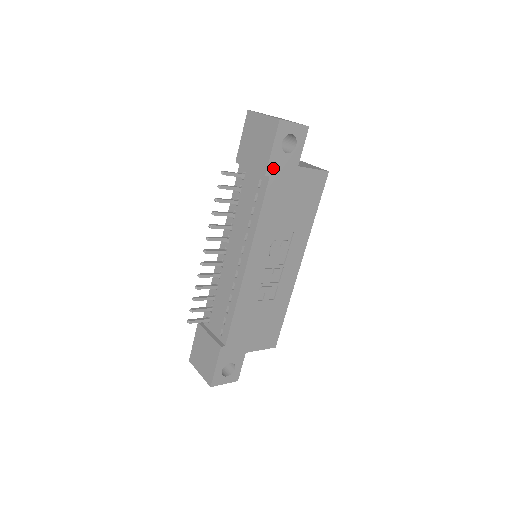
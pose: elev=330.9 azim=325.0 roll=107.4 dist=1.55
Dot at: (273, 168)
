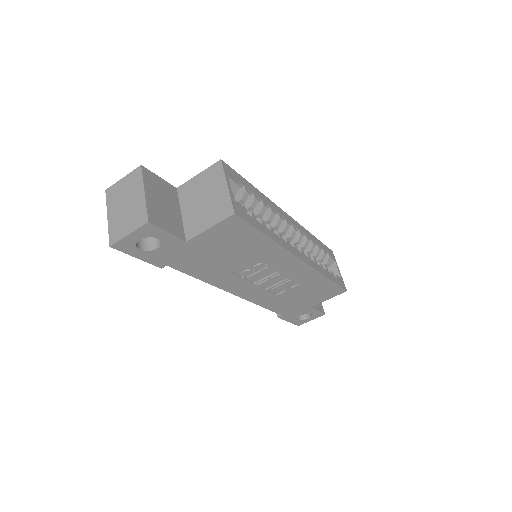
Dot at: (161, 261)
